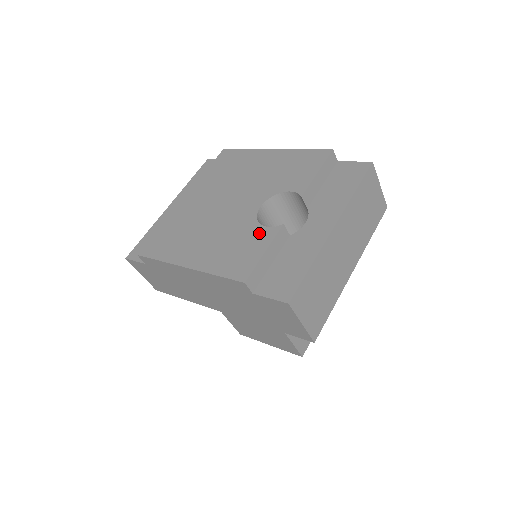
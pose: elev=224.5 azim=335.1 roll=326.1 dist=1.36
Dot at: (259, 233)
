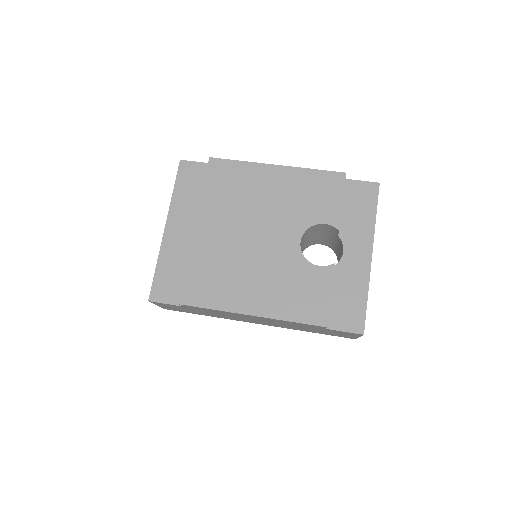
Dot at: (315, 273)
